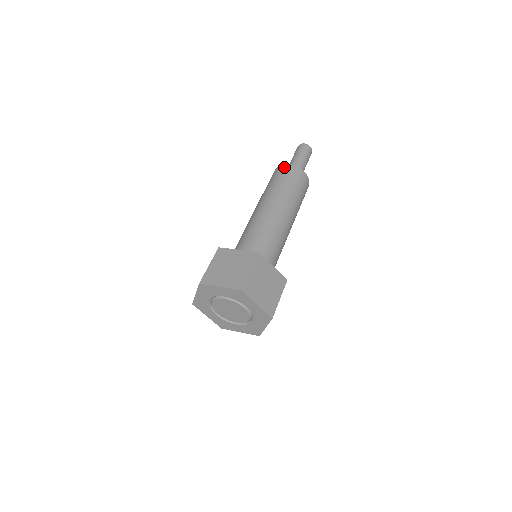
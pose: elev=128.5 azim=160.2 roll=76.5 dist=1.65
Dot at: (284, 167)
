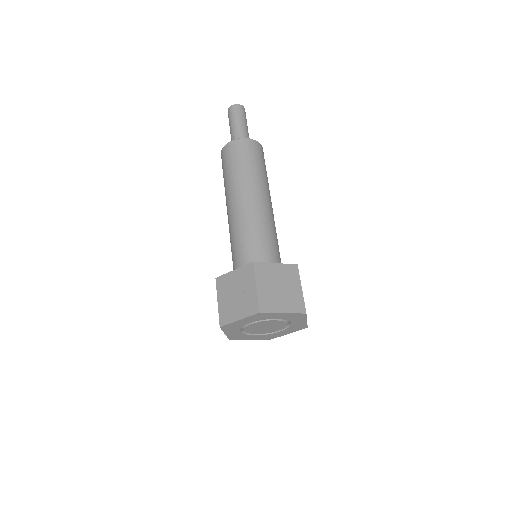
Dot at: (226, 148)
